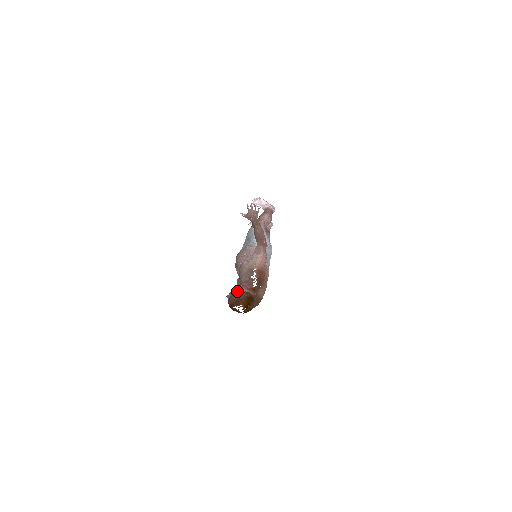
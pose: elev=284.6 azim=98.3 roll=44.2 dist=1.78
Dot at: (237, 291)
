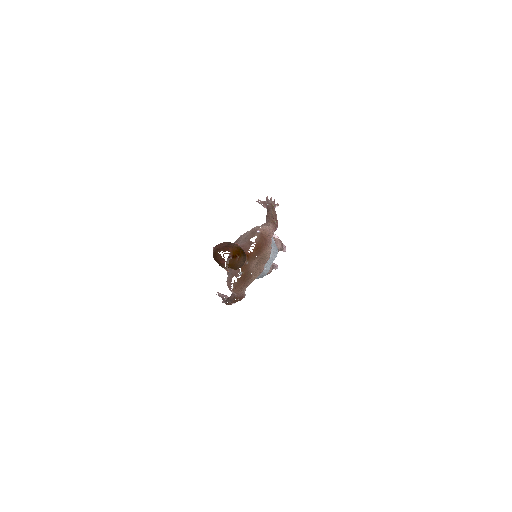
Dot at: occluded
